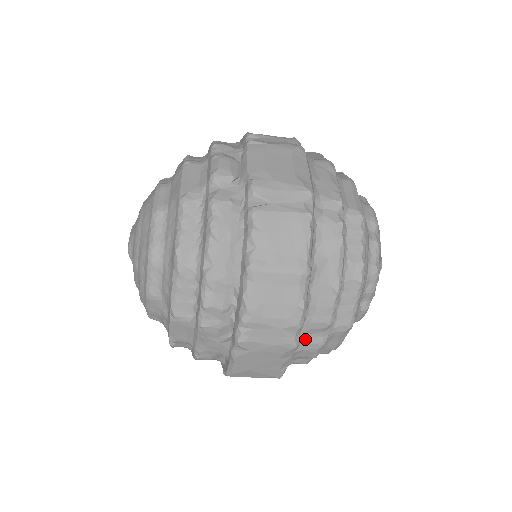
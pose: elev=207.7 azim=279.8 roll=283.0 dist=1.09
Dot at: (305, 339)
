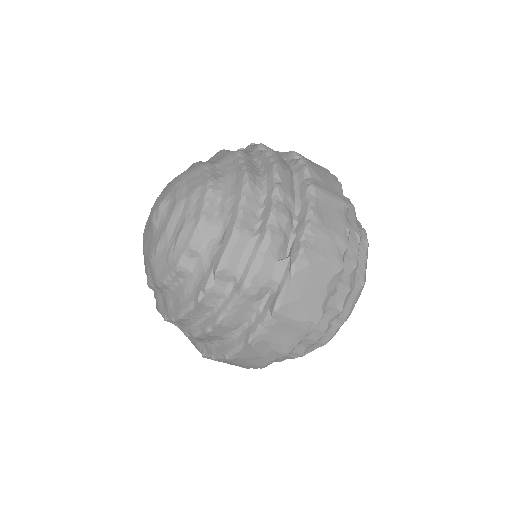
Dot at: occluded
